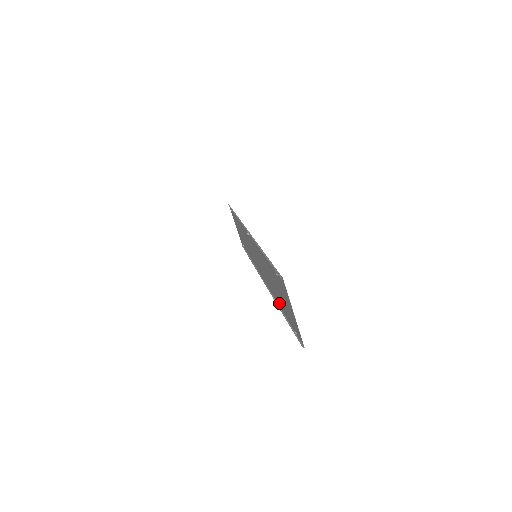
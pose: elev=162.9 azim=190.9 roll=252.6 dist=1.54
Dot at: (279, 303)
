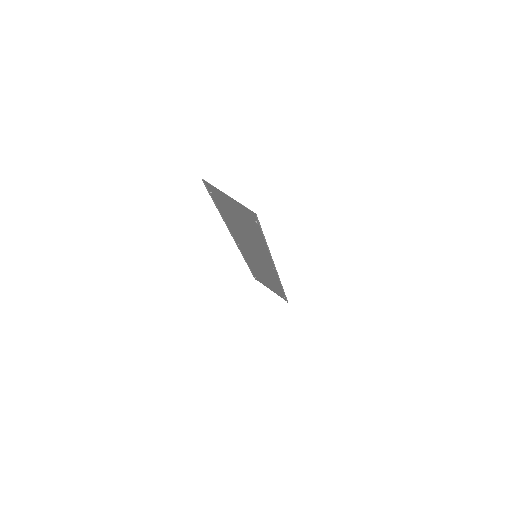
Dot at: (262, 242)
